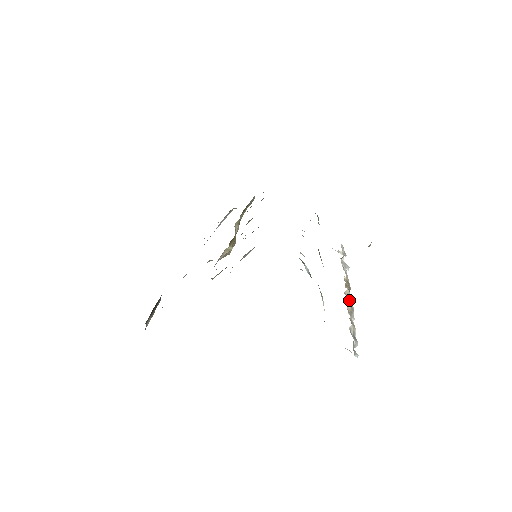
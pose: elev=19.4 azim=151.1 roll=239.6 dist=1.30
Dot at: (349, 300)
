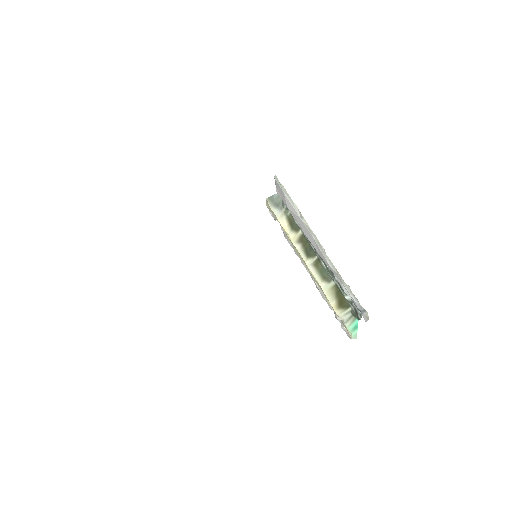
Dot at: (315, 282)
